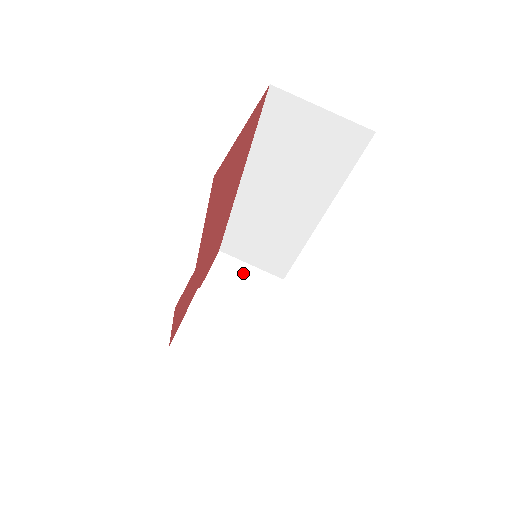
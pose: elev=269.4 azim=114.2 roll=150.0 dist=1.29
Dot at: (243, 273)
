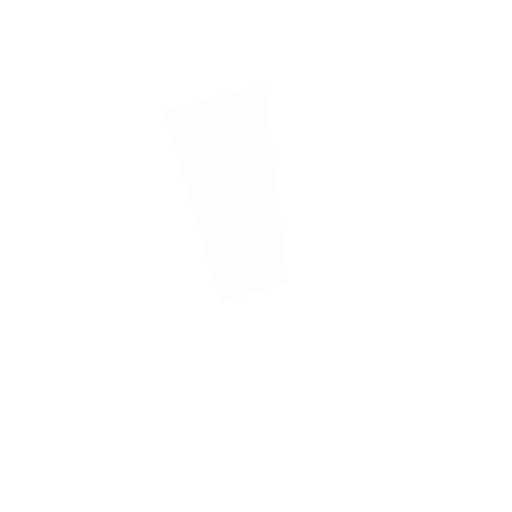
Dot at: (254, 303)
